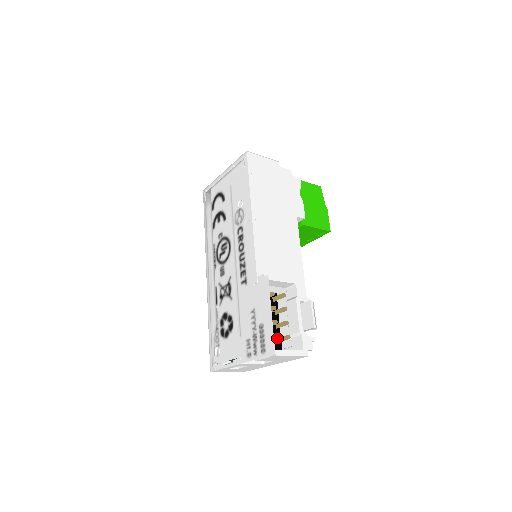
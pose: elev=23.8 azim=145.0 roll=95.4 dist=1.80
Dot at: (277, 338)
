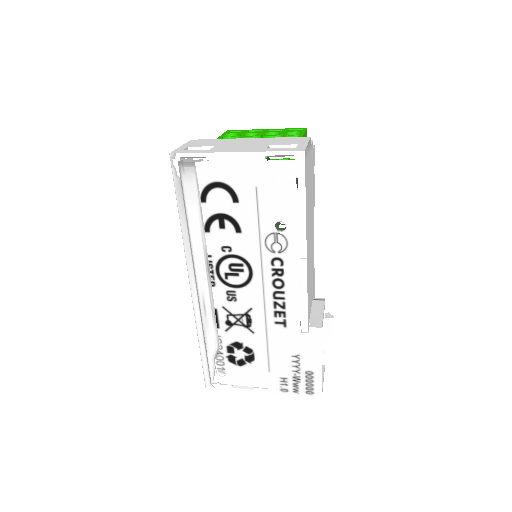
Dot at: occluded
